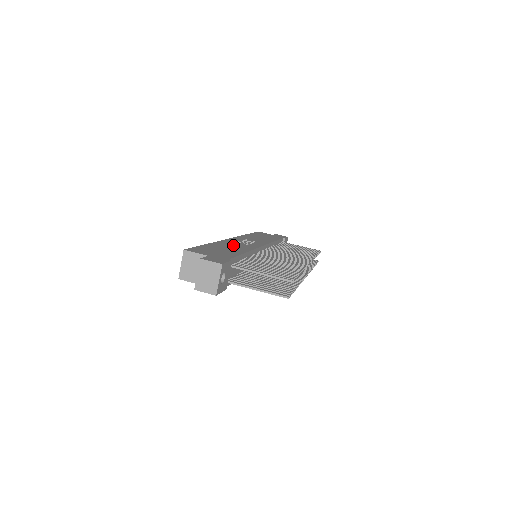
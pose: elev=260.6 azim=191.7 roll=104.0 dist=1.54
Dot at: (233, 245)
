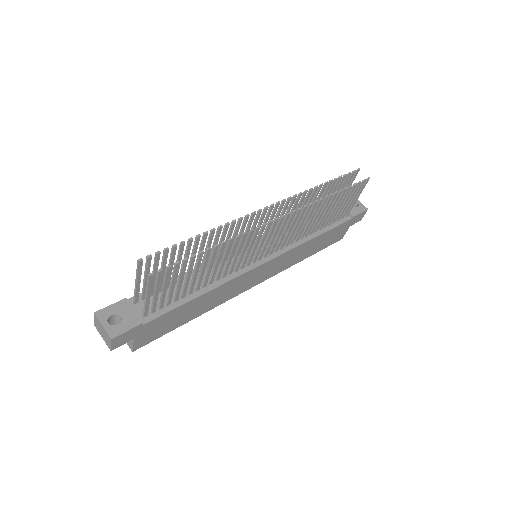
Dot at: occluded
